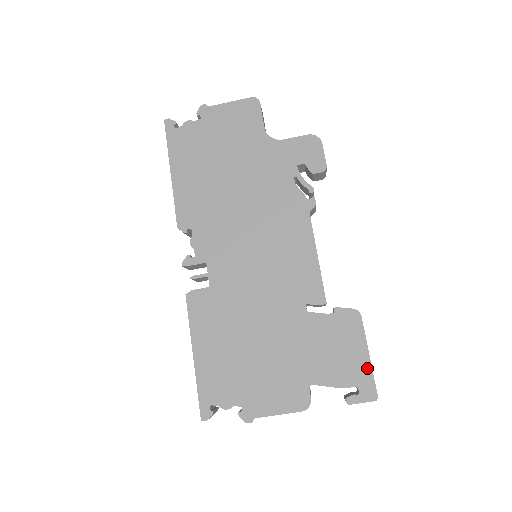
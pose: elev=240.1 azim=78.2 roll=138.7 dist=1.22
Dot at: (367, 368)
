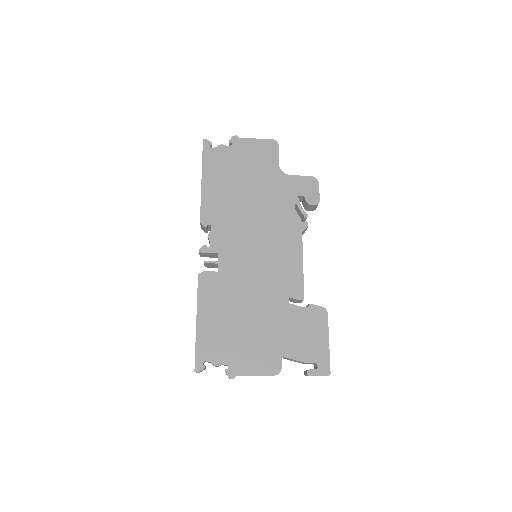
Dot at: (326, 351)
